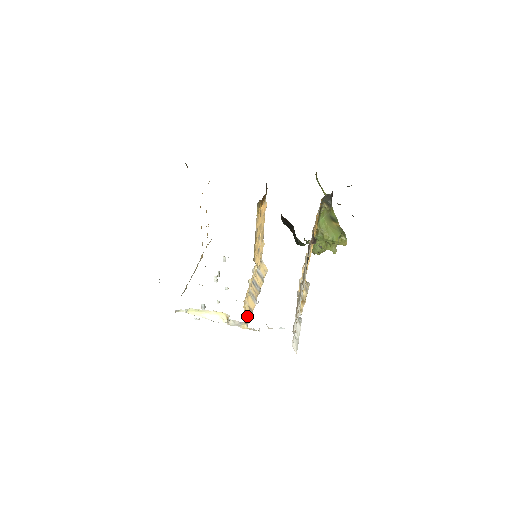
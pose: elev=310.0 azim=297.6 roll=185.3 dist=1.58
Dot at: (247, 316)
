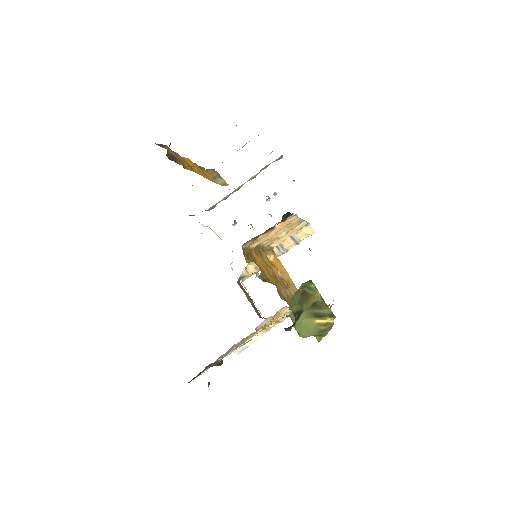
Dot at: (247, 274)
